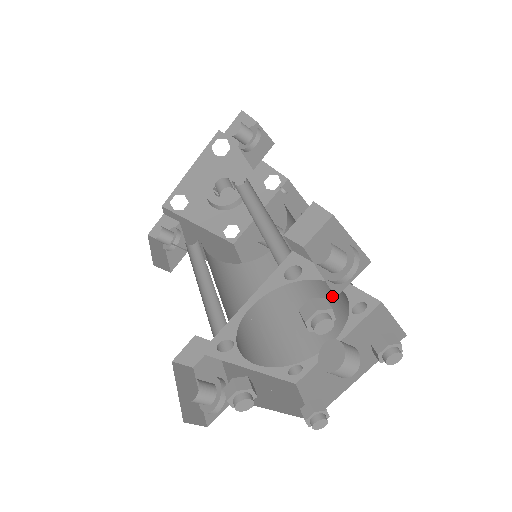
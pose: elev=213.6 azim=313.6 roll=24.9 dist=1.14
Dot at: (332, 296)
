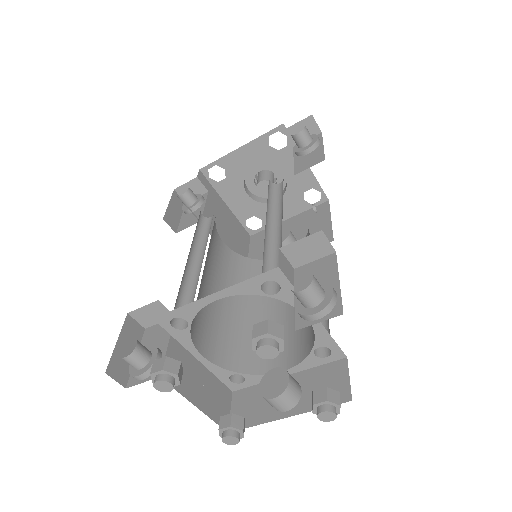
Dot at: (305, 328)
